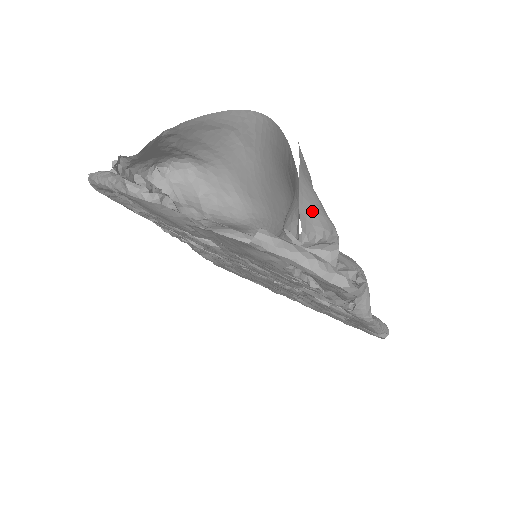
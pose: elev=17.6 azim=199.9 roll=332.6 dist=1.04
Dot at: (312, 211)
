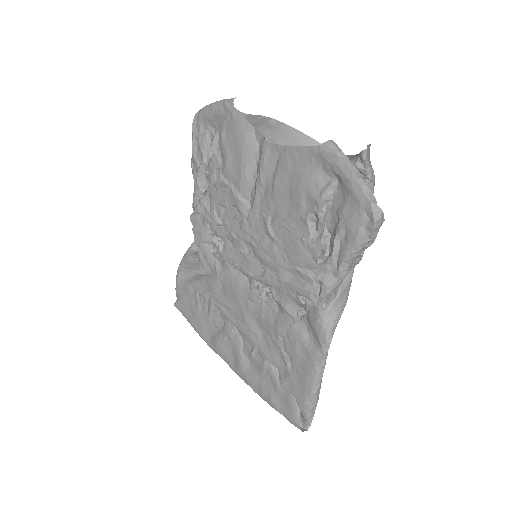
Dot at: occluded
